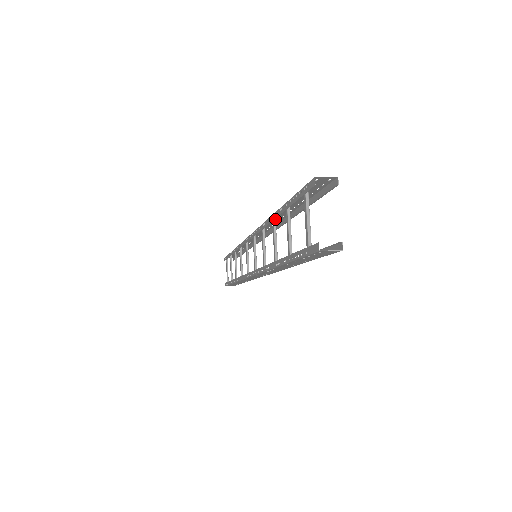
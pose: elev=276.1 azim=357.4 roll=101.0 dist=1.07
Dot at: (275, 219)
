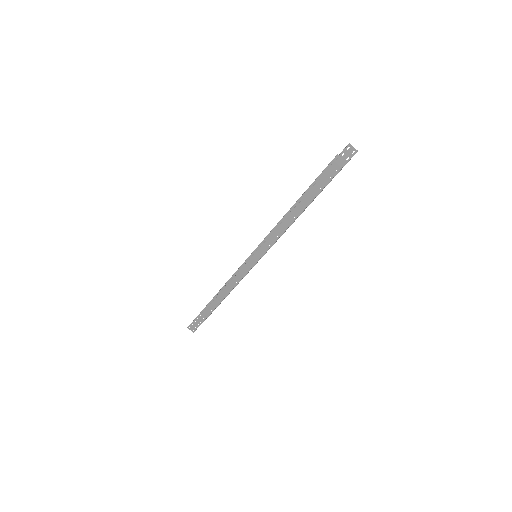
Dot at: occluded
